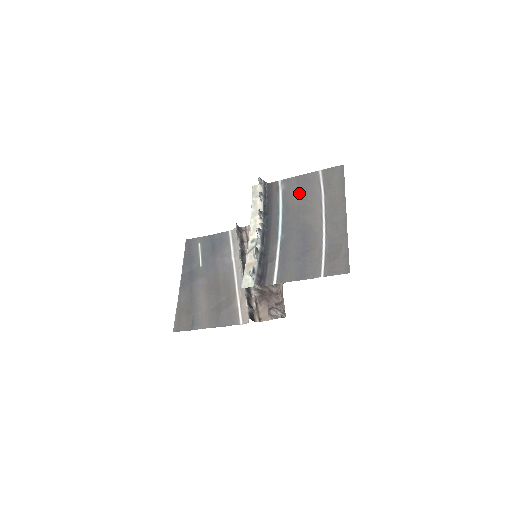
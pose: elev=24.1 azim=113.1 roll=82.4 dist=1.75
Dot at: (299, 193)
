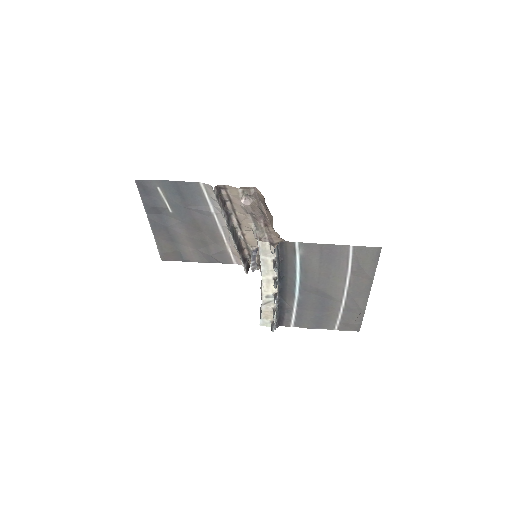
Dot at: (321, 264)
